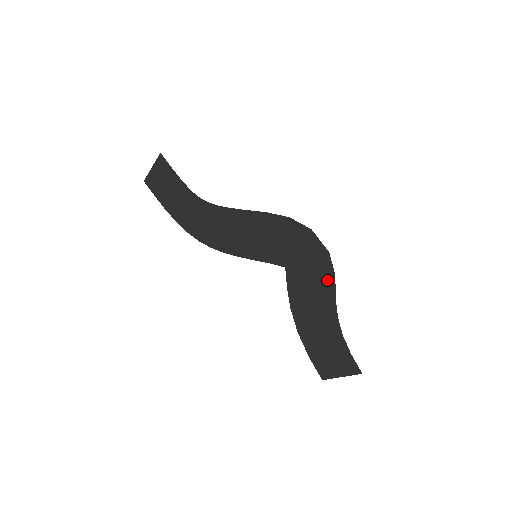
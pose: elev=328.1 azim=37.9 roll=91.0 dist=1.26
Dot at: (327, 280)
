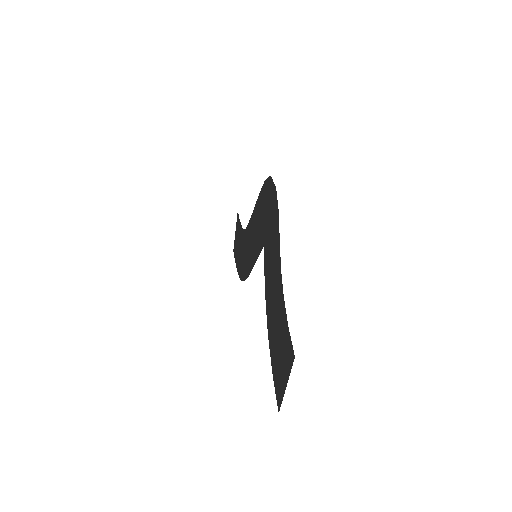
Dot at: (276, 226)
